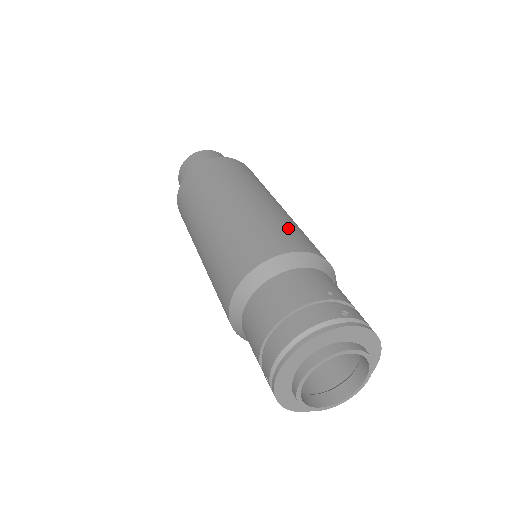
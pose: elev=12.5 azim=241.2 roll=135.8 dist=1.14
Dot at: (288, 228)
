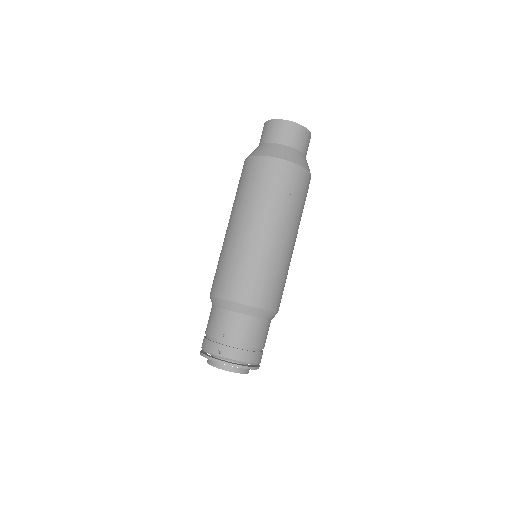
Dot at: (238, 273)
